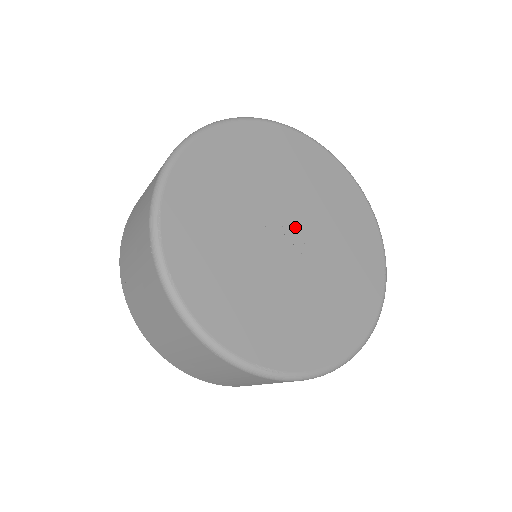
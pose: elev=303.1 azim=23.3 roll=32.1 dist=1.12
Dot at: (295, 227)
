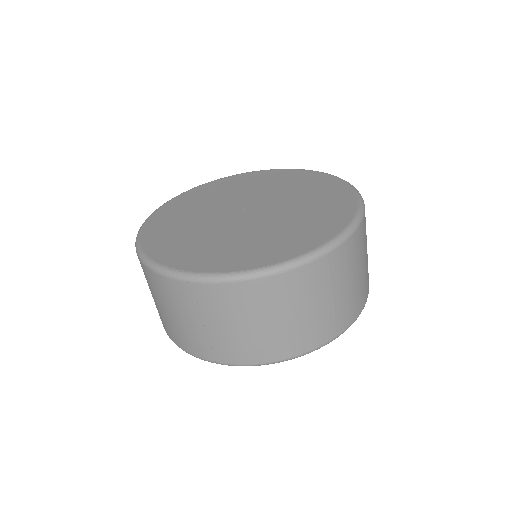
Dot at: (244, 206)
